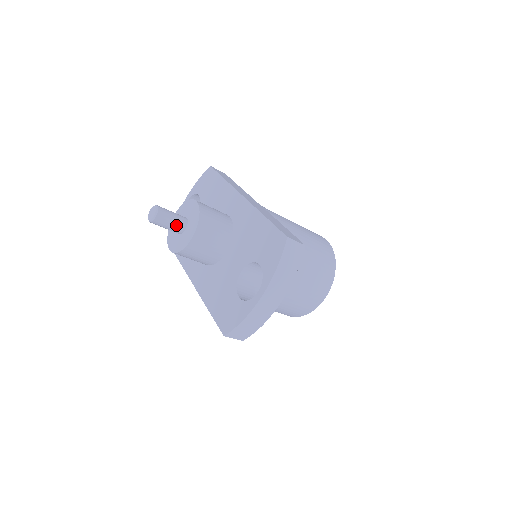
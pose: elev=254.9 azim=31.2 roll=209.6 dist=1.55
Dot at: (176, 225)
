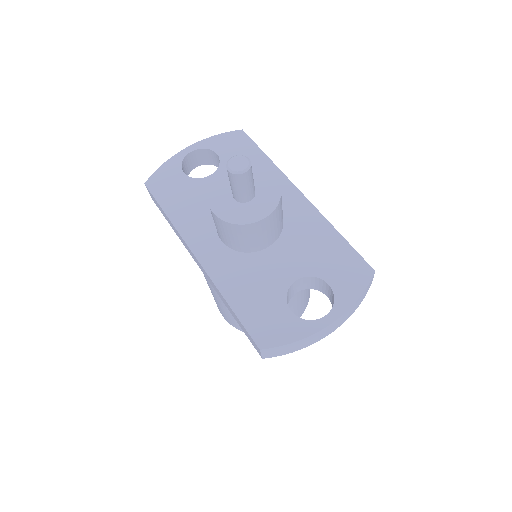
Dot at: (249, 191)
